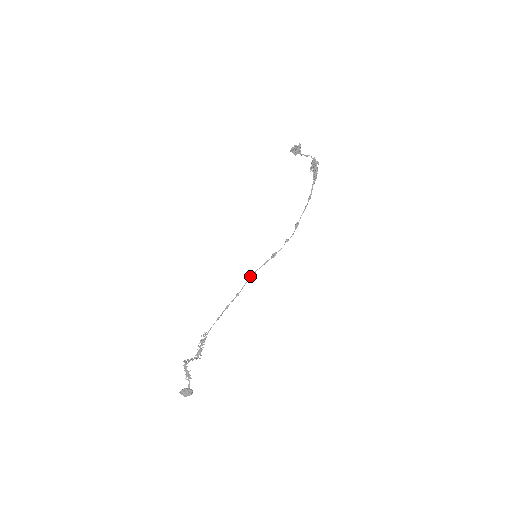
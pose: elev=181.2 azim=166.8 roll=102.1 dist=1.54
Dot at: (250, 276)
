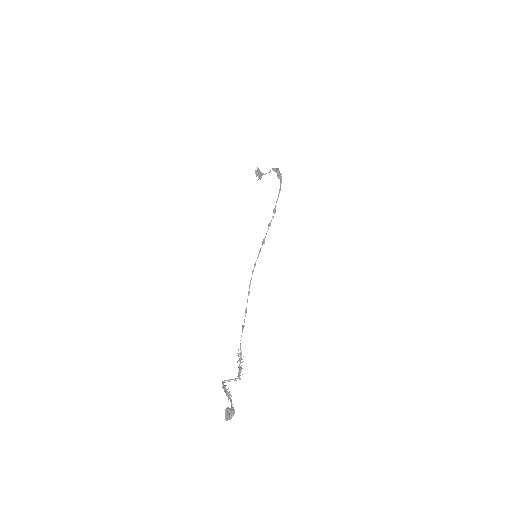
Dot at: occluded
